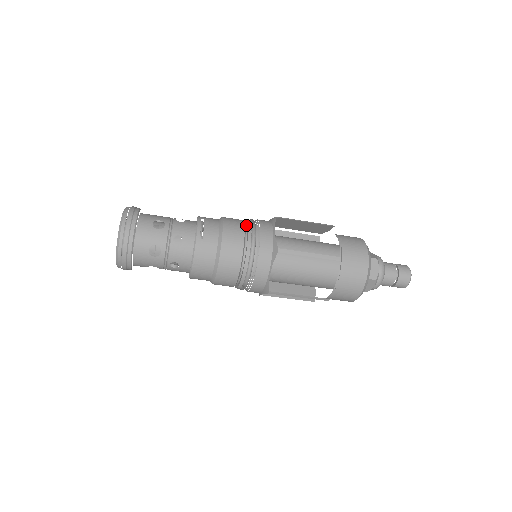
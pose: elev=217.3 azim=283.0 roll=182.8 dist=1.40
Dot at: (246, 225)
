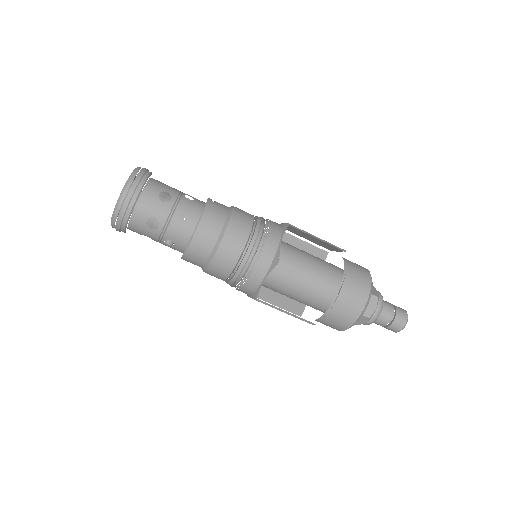
Dot at: occluded
